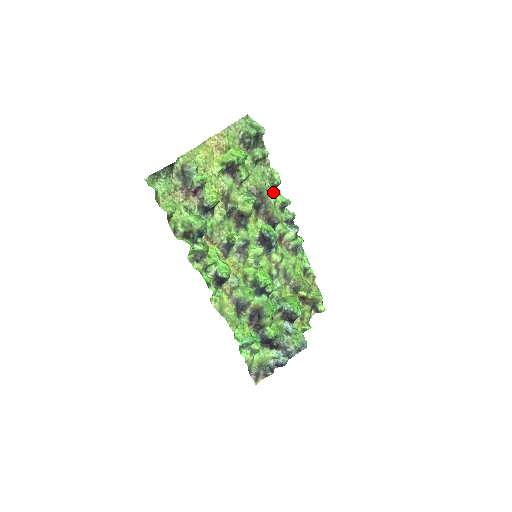
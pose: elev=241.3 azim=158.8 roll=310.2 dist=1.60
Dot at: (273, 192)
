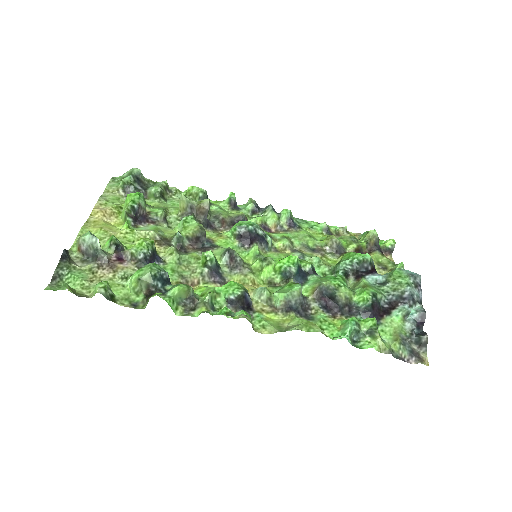
Dot at: (210, 205)
